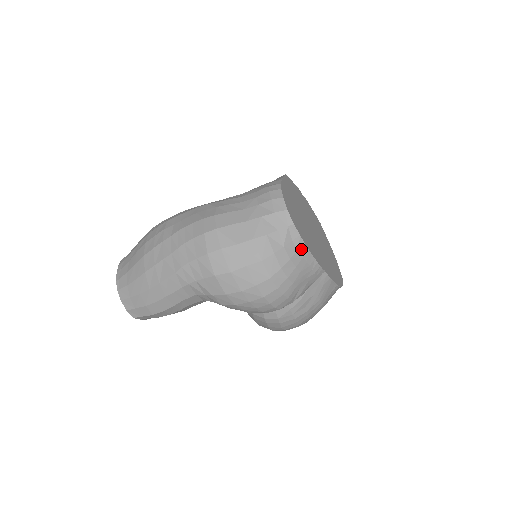
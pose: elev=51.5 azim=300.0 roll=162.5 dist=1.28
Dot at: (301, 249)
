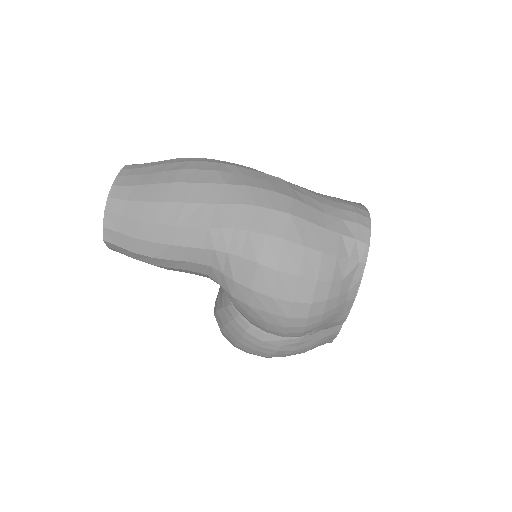
Dot at: (352, 292)
